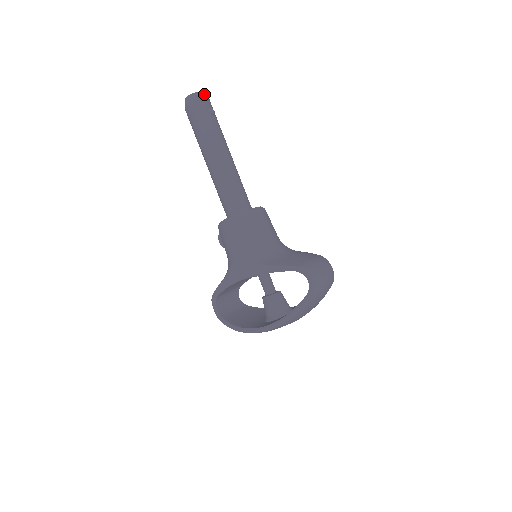
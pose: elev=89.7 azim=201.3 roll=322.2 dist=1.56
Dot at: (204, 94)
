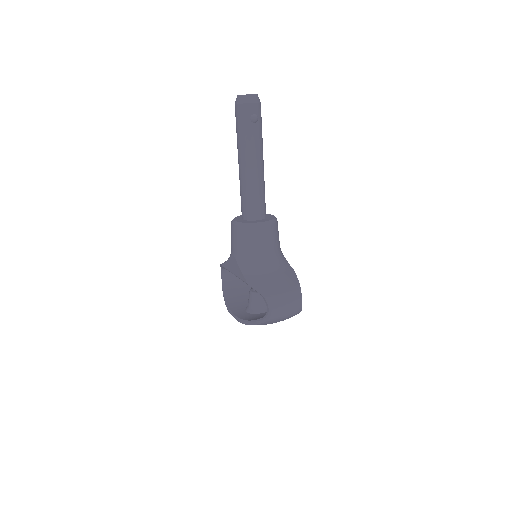
Dot at: (254, 97)
